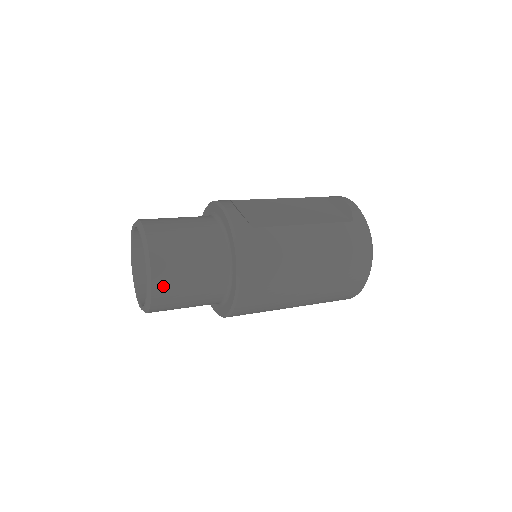
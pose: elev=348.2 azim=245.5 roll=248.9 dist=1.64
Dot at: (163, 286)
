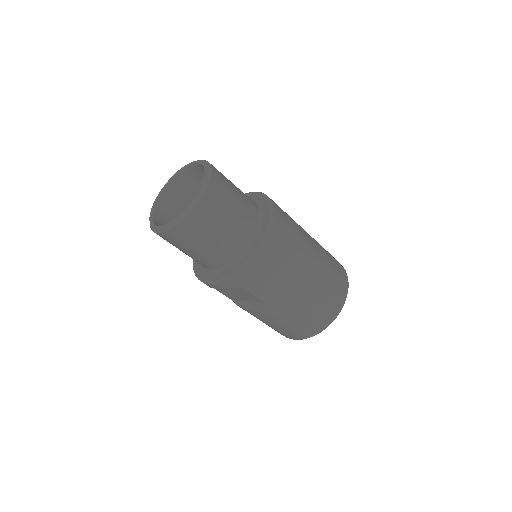
Dot at: (216, 191)
